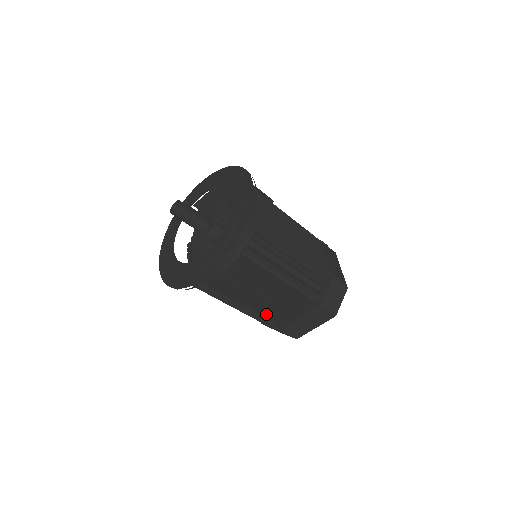
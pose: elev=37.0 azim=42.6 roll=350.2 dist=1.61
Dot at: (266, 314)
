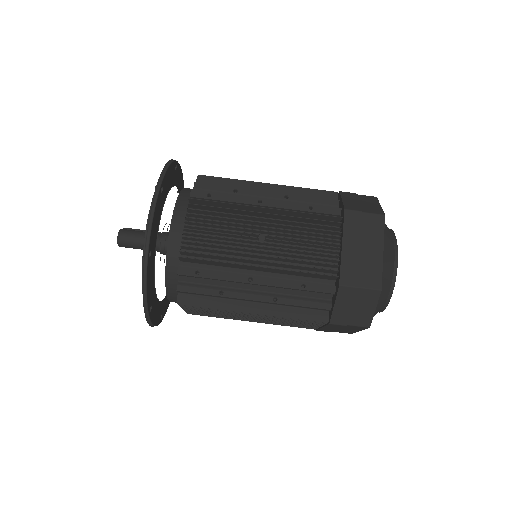
Dot at: (291, 265)
